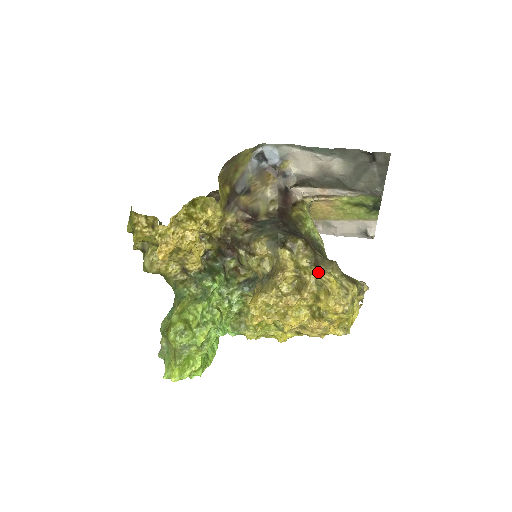
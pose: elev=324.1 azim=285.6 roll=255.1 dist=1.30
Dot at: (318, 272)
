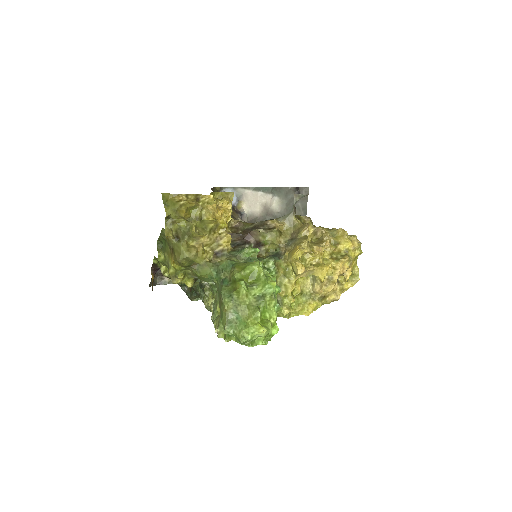
Dot at: (326, 228)
